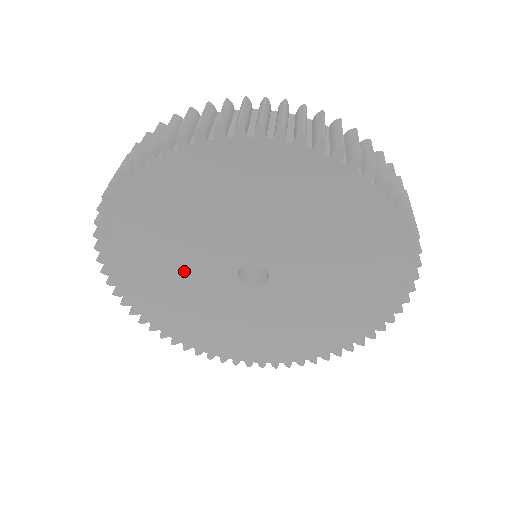
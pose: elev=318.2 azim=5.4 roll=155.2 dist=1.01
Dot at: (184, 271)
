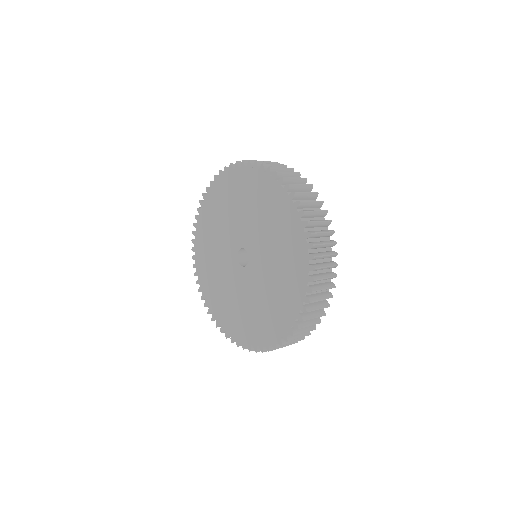
Dot at: (219, 260)
